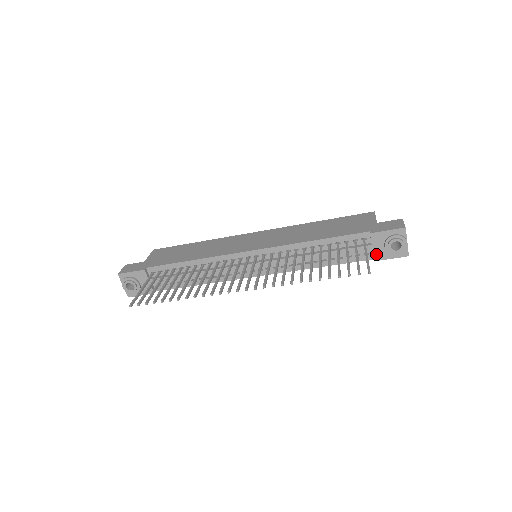
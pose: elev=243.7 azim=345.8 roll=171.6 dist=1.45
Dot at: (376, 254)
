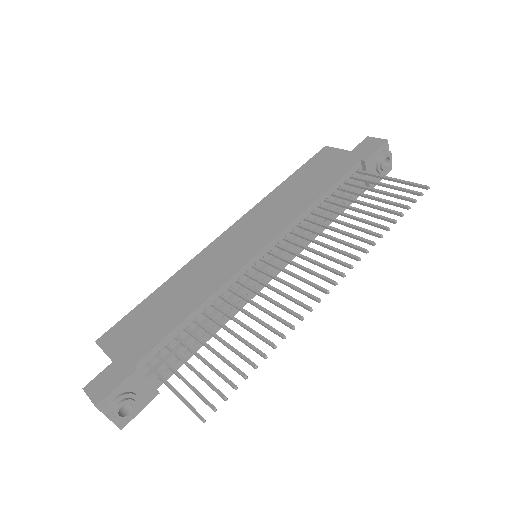
Dot at: occluded
